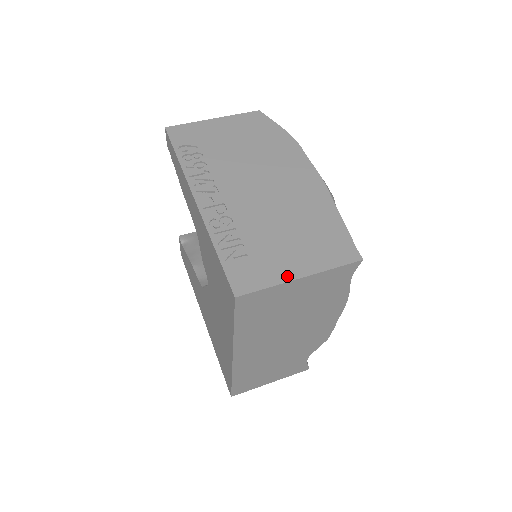
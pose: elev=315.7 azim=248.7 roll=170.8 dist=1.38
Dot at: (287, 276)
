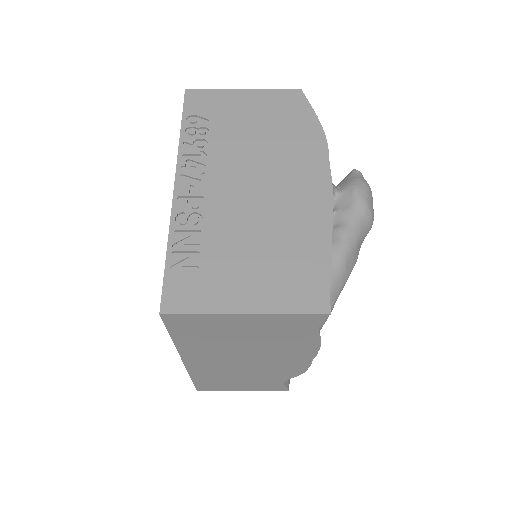
Dot at: (229, 307)
